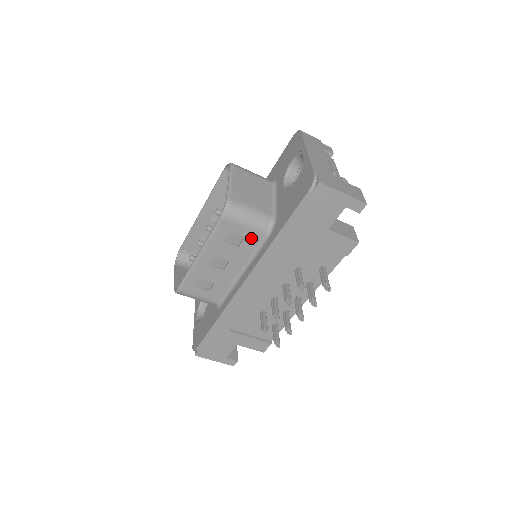
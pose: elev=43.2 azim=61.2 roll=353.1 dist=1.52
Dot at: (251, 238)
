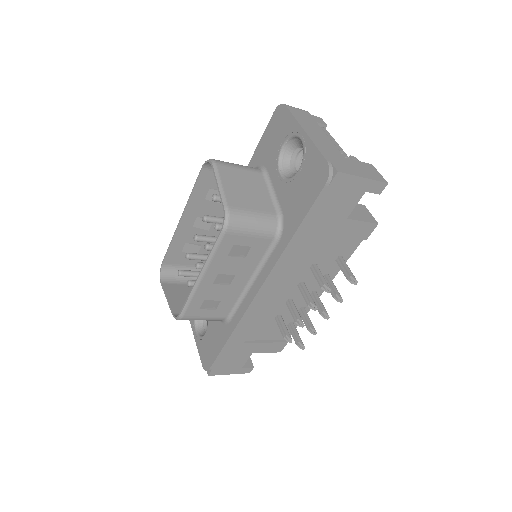
Dot at: (258, 245)
